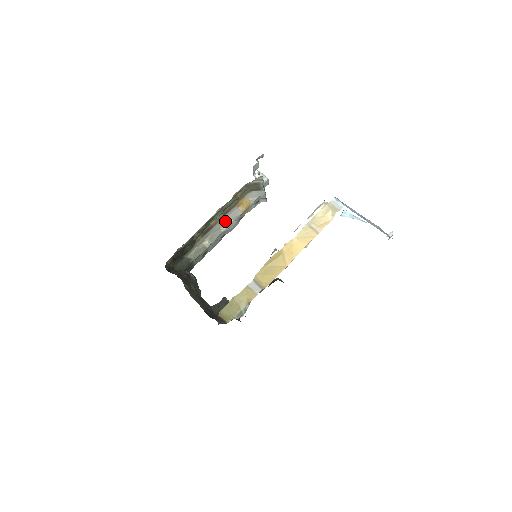
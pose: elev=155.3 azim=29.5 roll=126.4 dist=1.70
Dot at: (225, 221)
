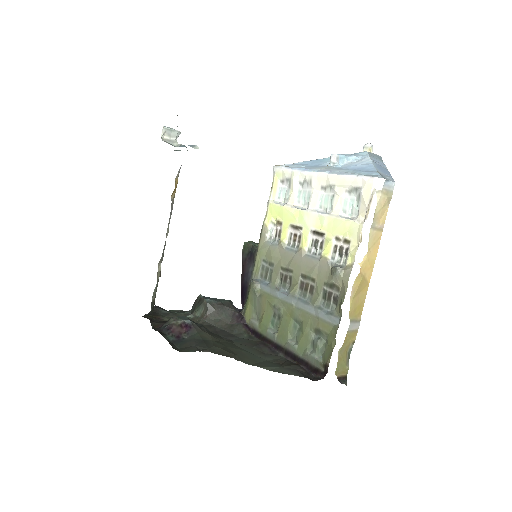
Dot at: occluded
